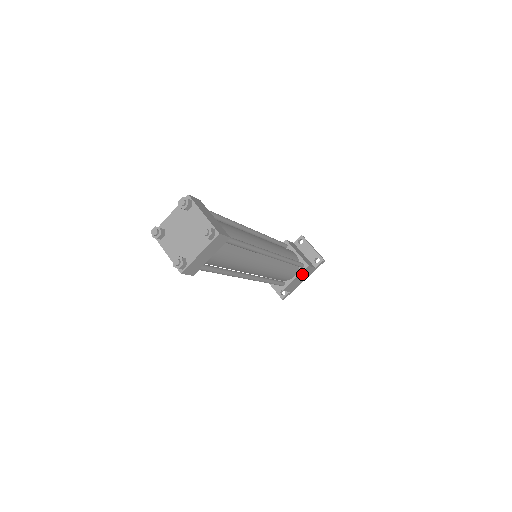
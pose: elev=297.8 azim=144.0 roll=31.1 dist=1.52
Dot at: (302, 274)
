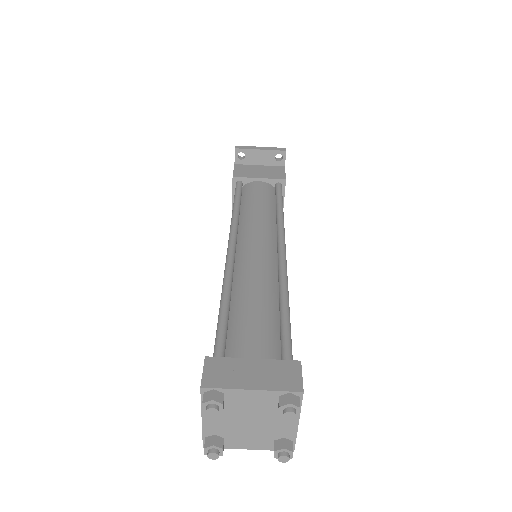
Dot at: occluded
